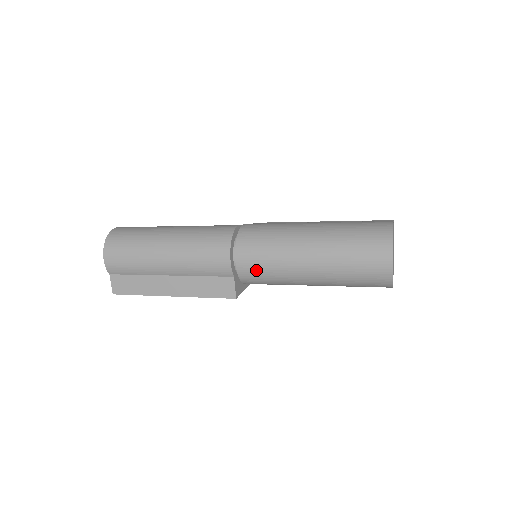
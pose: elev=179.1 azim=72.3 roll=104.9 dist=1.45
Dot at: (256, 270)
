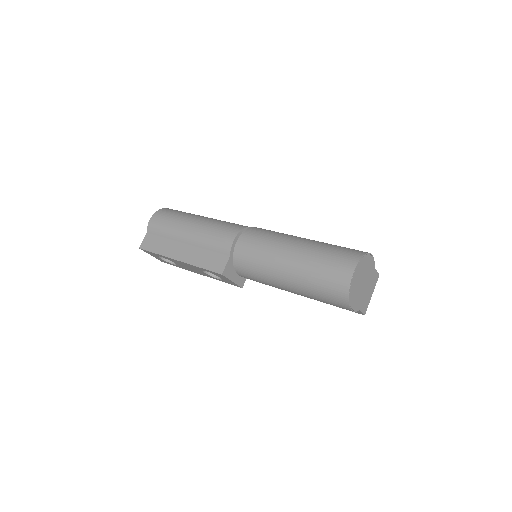
Dot at: (248, 252)
